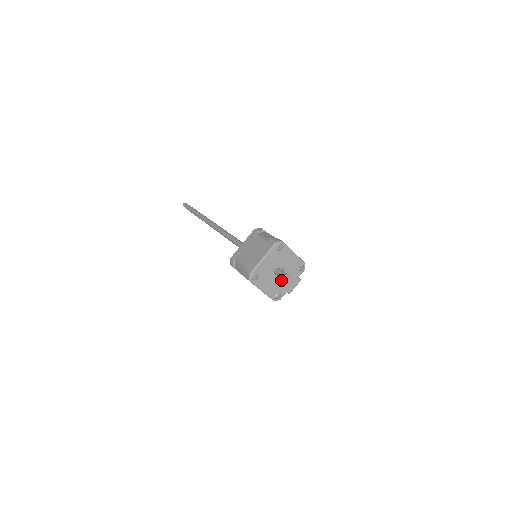
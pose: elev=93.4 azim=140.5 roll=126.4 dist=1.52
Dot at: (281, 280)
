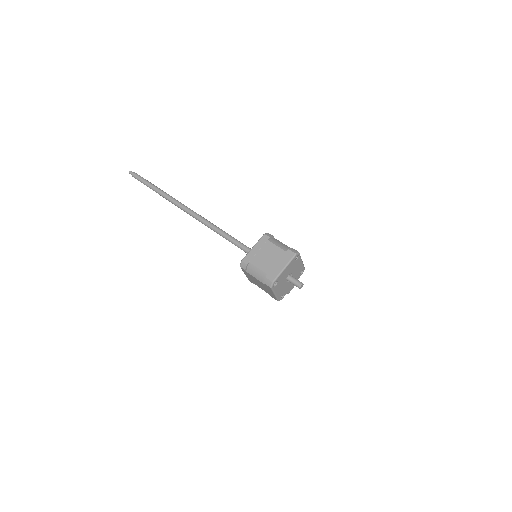
Dot at: (288, 284)
